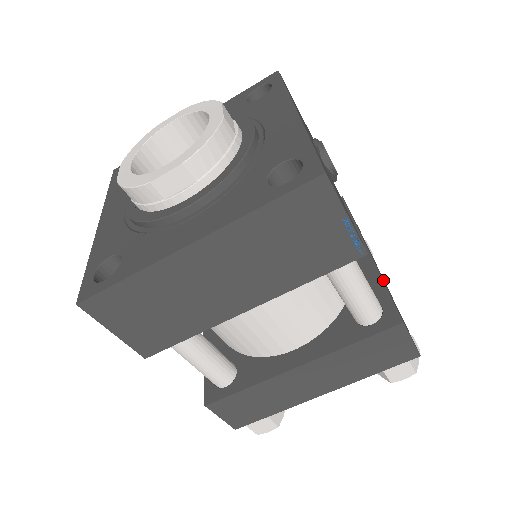
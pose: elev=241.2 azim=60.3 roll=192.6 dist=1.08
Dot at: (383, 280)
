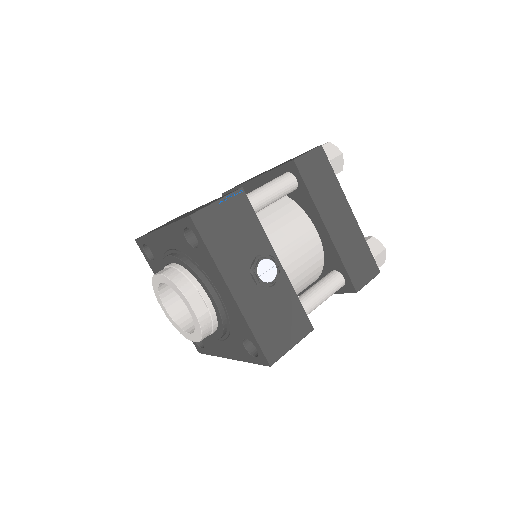
Dot at: (343, 248)
